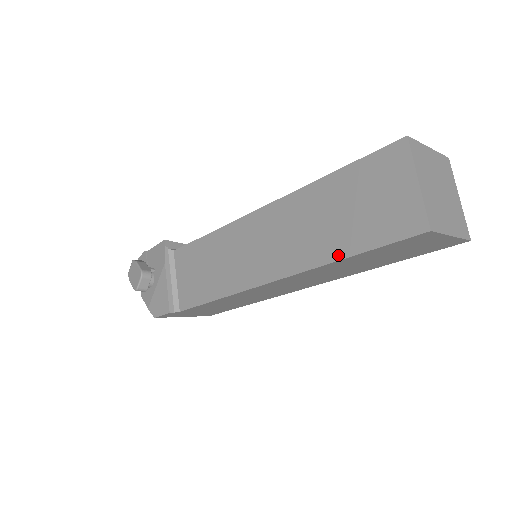
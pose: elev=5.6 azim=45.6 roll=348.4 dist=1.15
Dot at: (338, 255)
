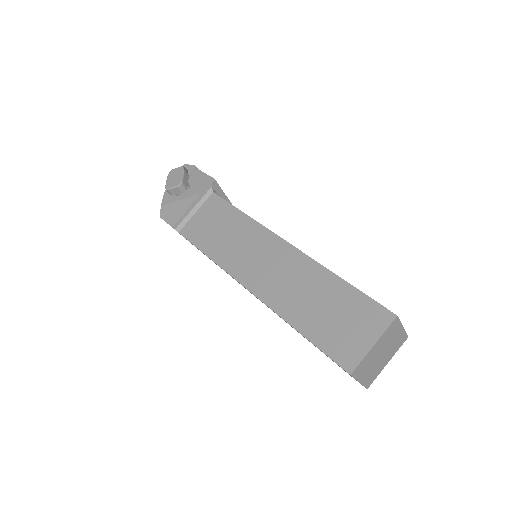
Dot at: (297, 325)
